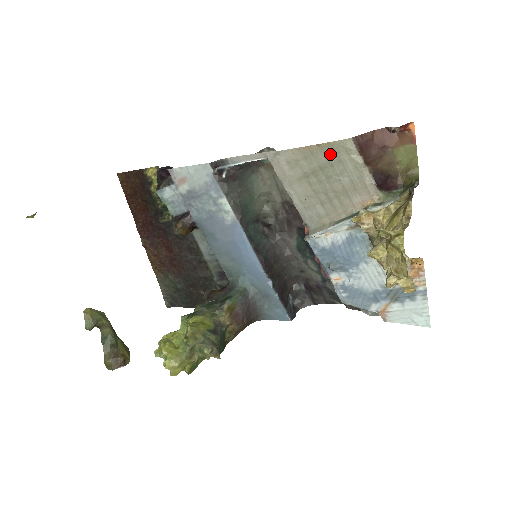
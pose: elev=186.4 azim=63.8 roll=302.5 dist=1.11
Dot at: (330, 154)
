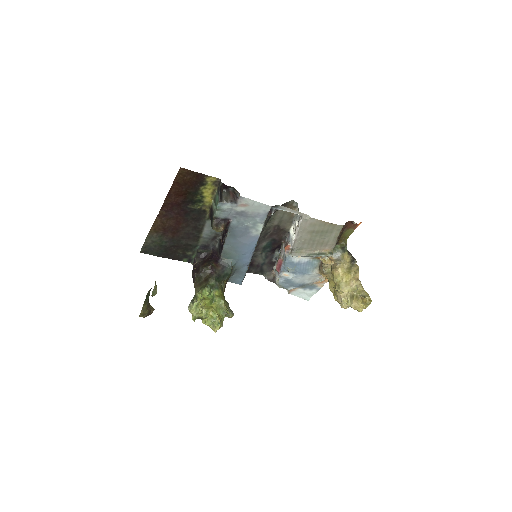
Dot at: (331, 228)
